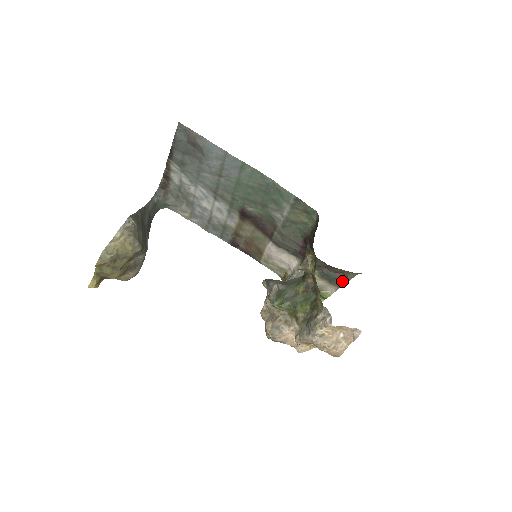
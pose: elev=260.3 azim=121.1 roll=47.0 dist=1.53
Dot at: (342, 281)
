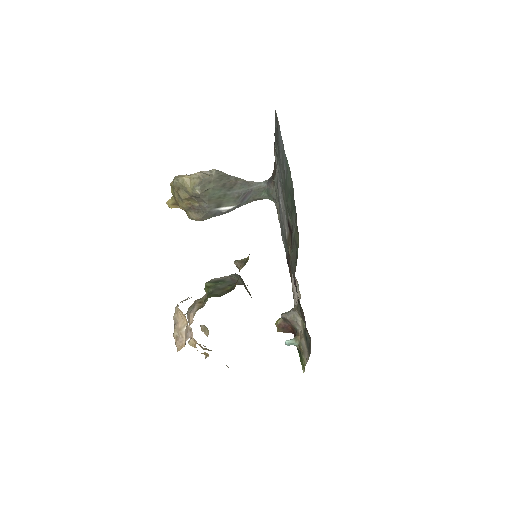
Dot at: (310, 349)
